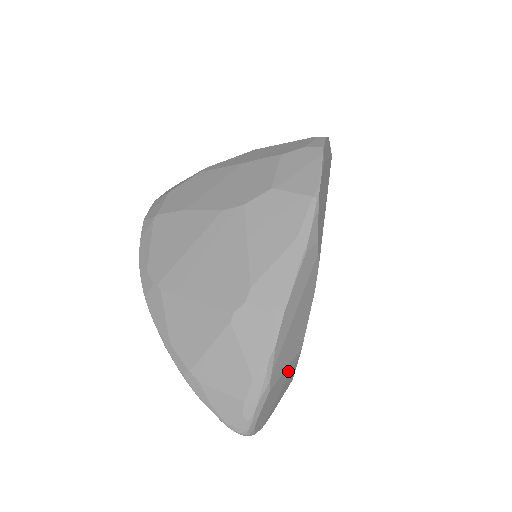
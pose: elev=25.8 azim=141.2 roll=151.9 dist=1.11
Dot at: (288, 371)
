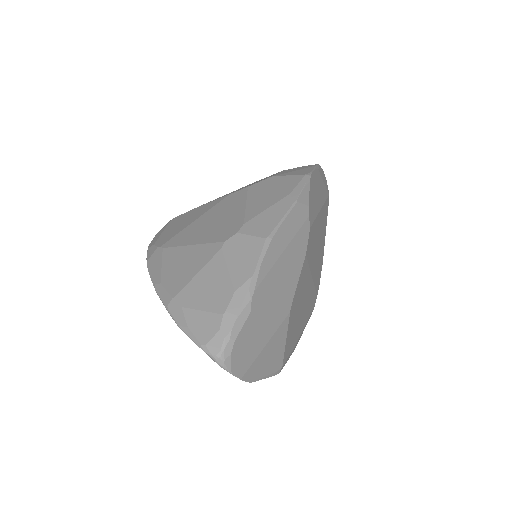
Dot at: (274, 321)
